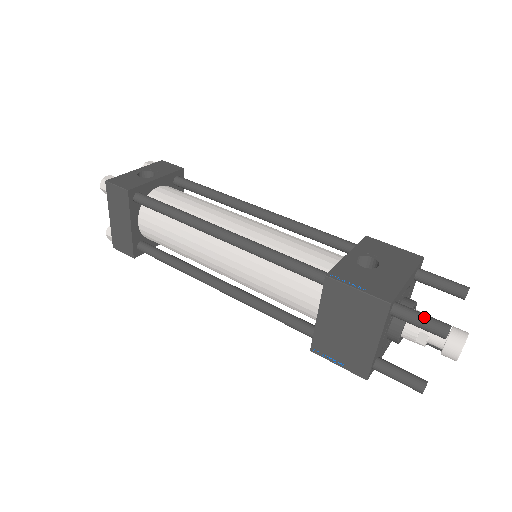
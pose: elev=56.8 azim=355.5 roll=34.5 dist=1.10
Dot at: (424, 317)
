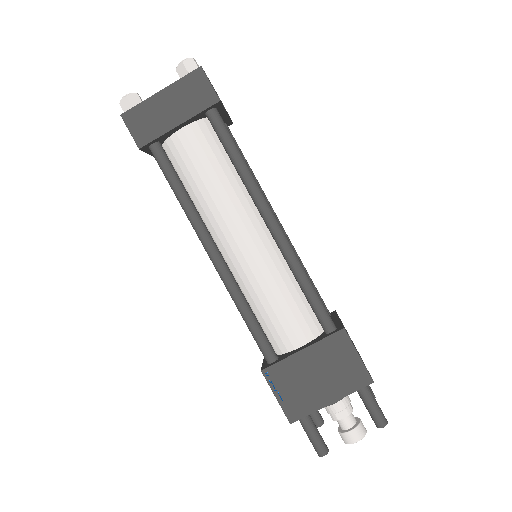
Dot at: occluded
